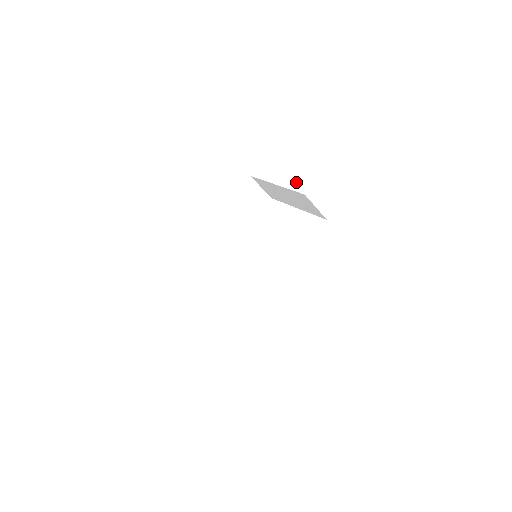
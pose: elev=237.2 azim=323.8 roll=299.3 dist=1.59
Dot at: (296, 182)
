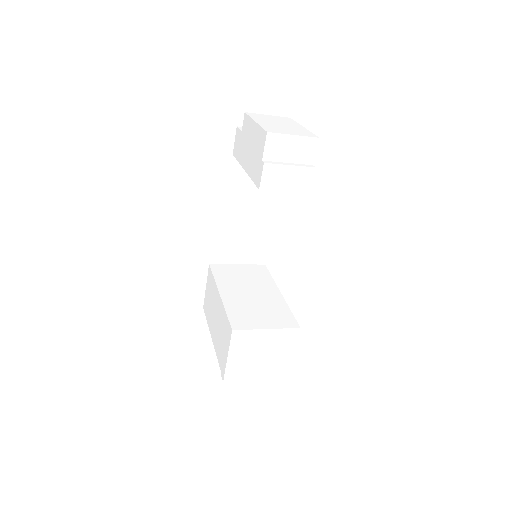
Dot at: (253, 169)
